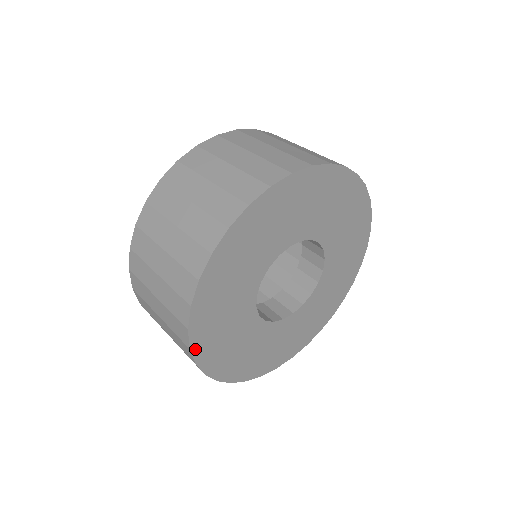
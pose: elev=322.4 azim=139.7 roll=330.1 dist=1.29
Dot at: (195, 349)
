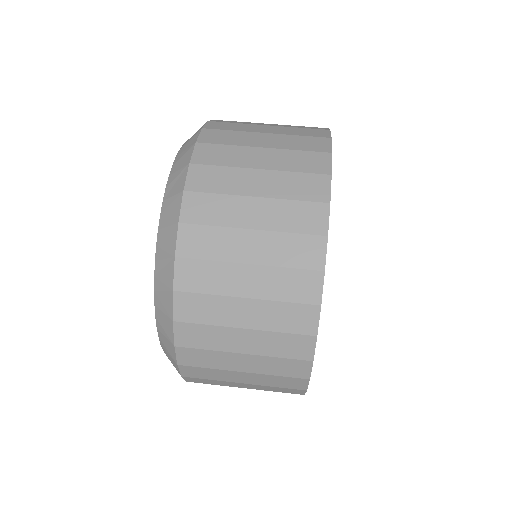
Dot at: occluded
